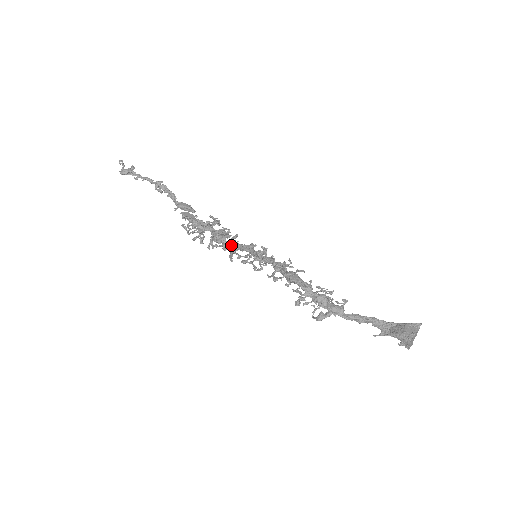
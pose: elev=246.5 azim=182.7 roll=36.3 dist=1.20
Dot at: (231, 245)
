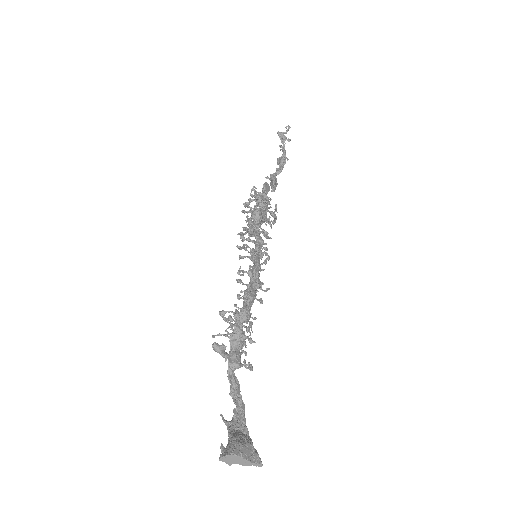
Dot at: (255, 227)
